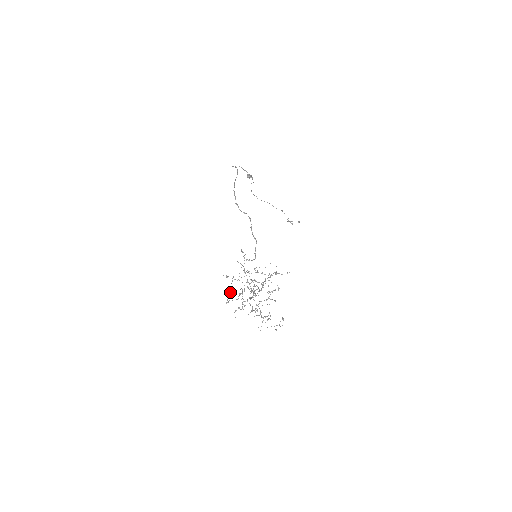
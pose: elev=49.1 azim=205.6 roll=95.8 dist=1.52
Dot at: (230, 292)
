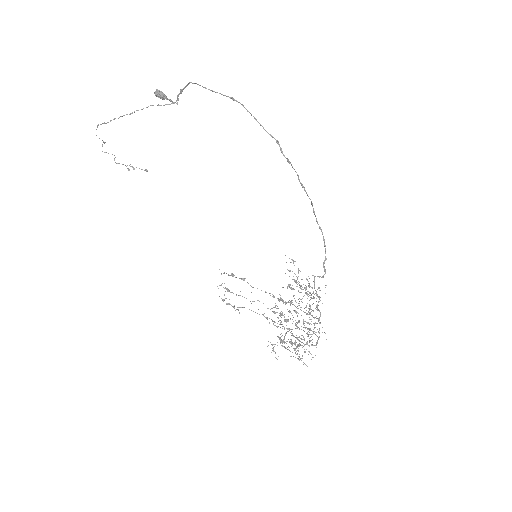
Dot at: (281, 324)
